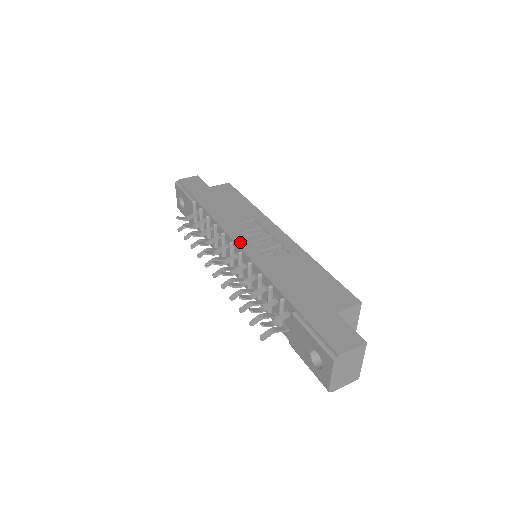
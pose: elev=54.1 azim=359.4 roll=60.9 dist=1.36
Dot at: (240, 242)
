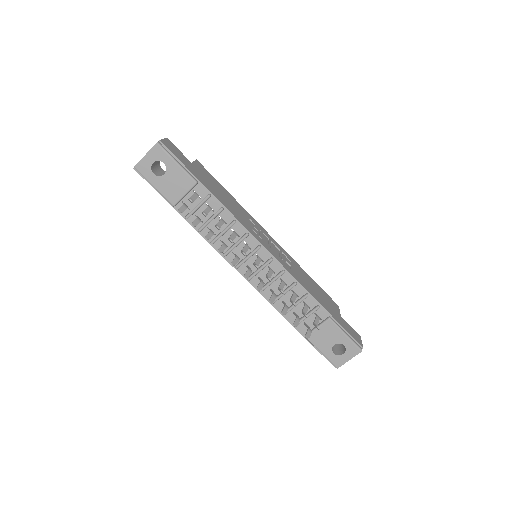
Dot at: (267, 248)
